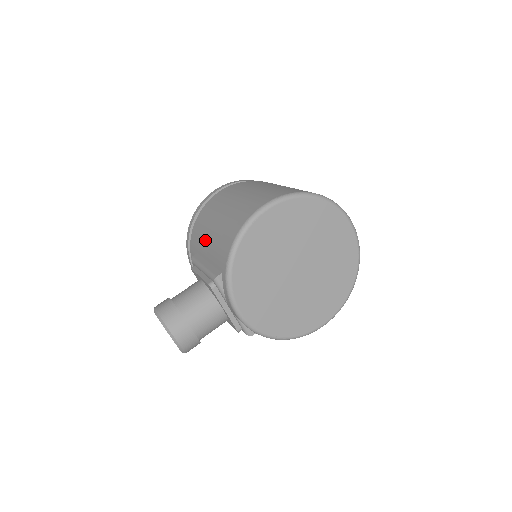
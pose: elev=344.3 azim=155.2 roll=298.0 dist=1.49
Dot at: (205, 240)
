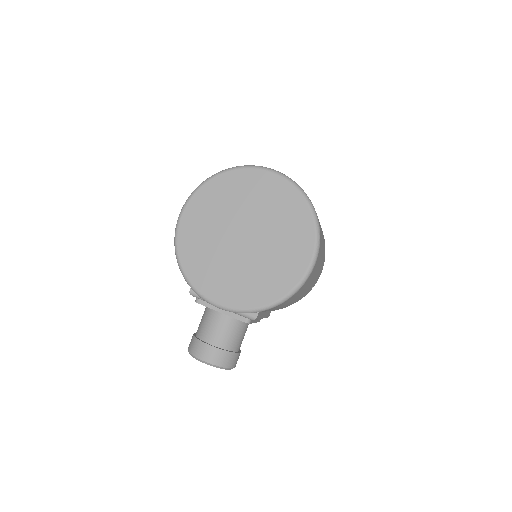
Dot at: occluded
